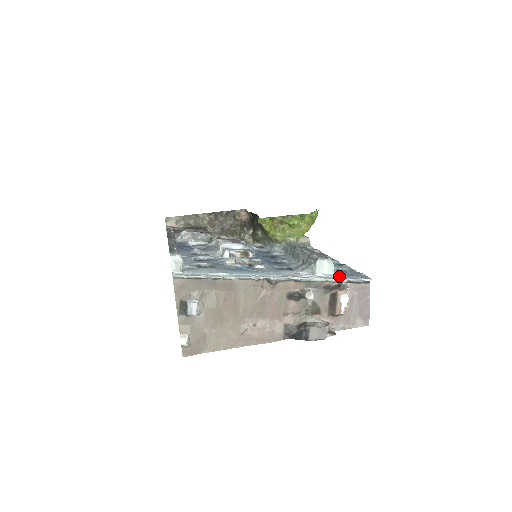
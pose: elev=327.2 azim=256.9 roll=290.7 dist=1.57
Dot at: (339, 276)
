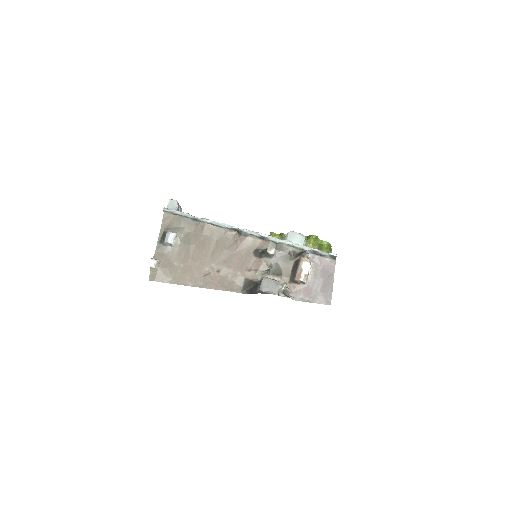
Dot at: occluded
